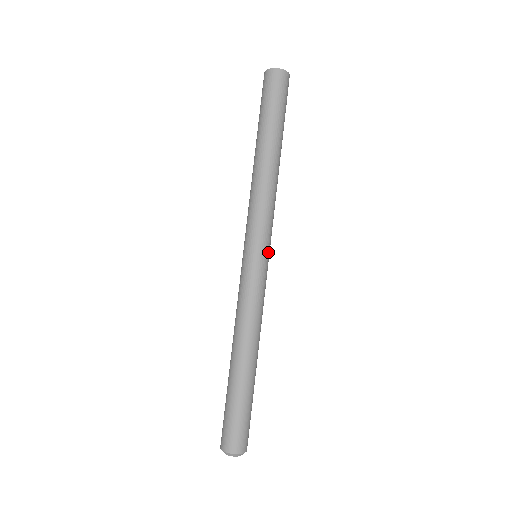
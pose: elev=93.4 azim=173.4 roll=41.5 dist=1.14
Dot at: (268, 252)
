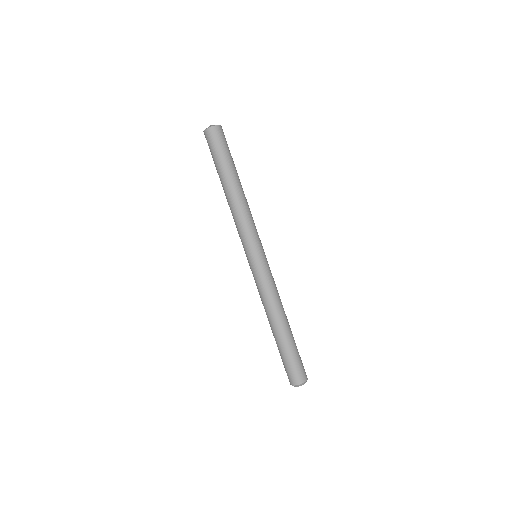
Dot at: occluded
